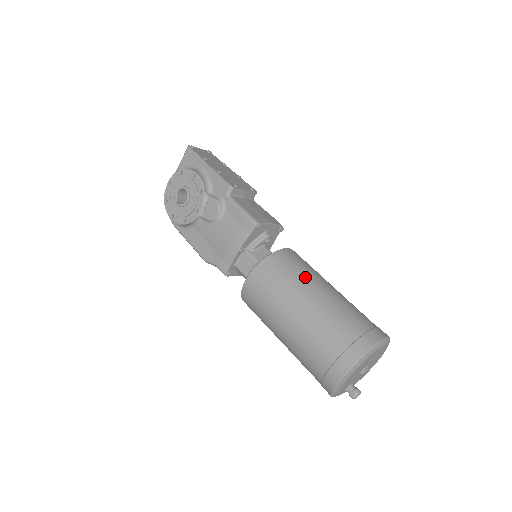
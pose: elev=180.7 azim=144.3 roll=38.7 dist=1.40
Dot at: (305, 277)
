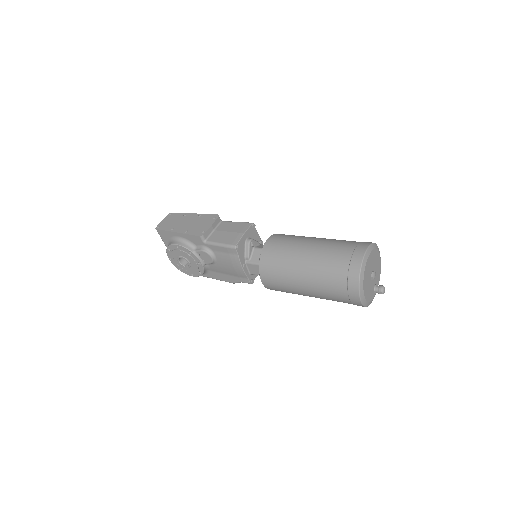
Dot at: (290, 255)
